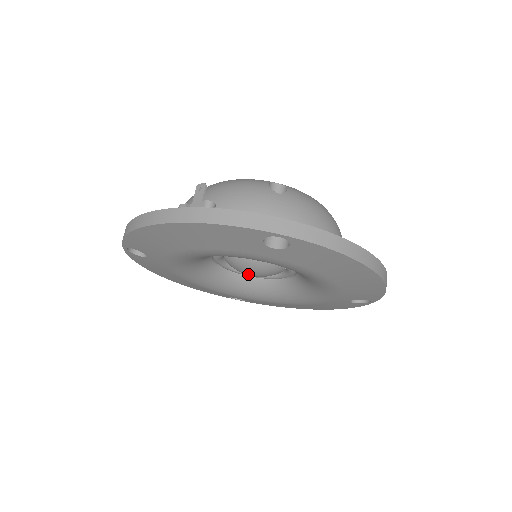
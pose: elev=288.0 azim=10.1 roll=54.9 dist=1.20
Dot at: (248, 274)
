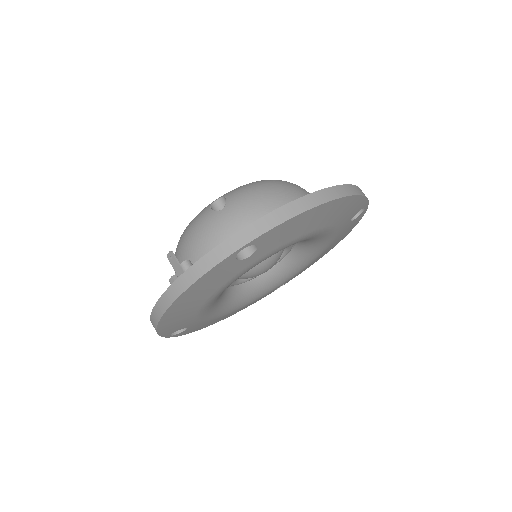
Dot at: occluded
